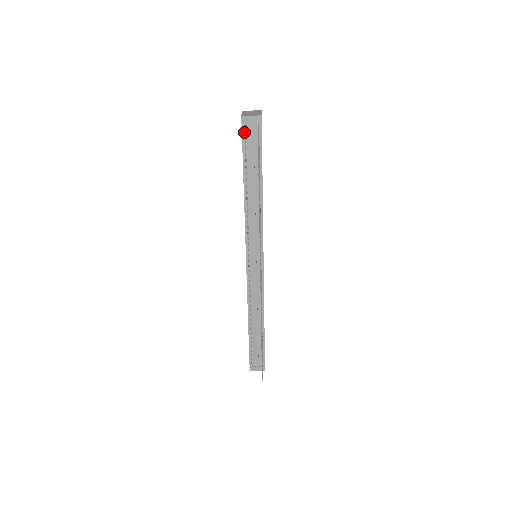
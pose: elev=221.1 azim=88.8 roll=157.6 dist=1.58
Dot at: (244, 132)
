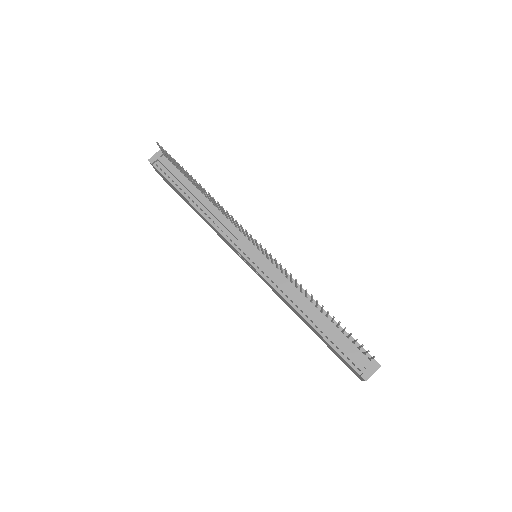
Dot at: (160, 170)
